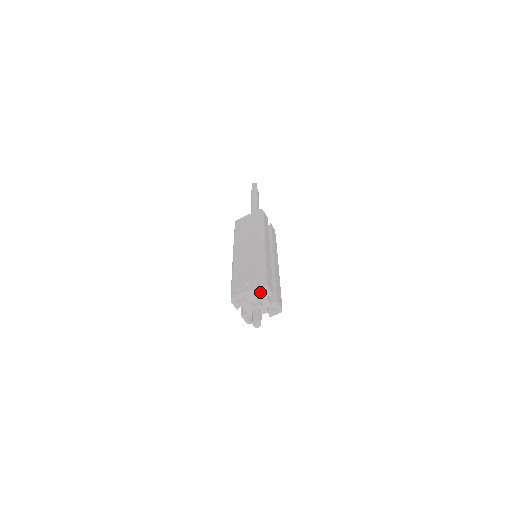
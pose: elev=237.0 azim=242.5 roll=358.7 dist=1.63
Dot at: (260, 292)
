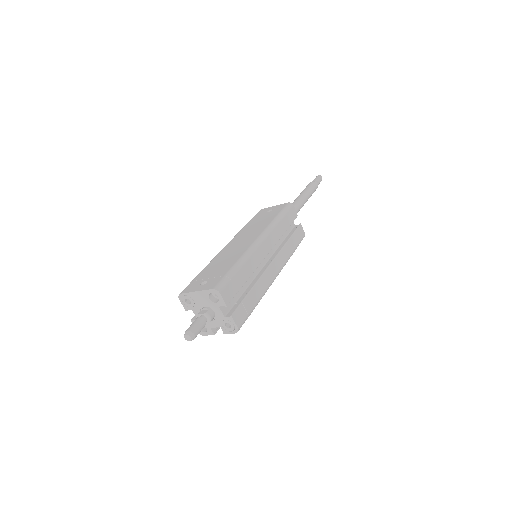
Dot at: (214, 298)
